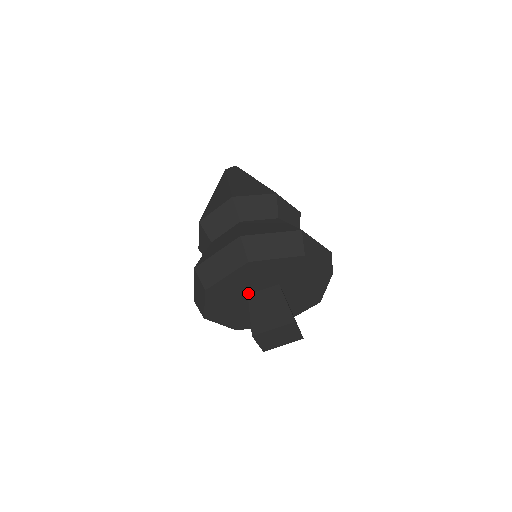
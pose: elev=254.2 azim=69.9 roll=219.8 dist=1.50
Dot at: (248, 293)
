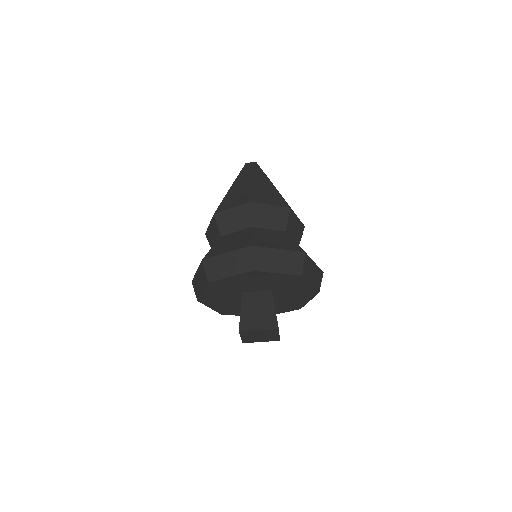
Dot at: (243, 291)
